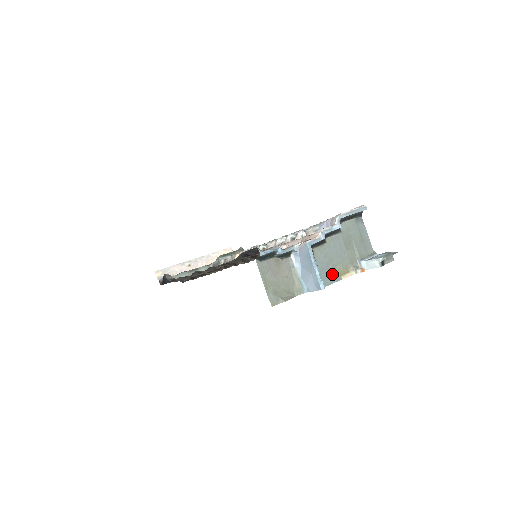
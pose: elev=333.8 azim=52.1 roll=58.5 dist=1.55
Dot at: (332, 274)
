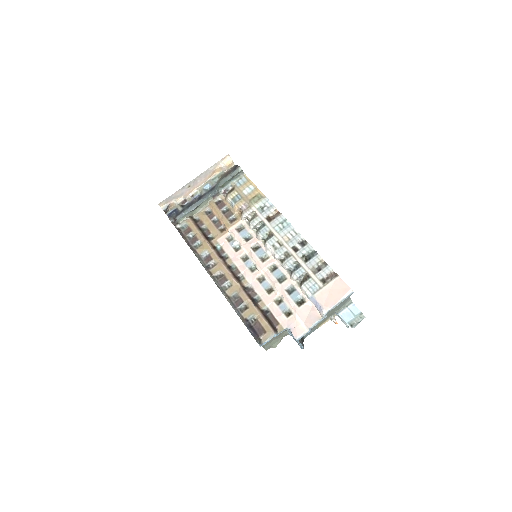
Dot at: (312, 330)
